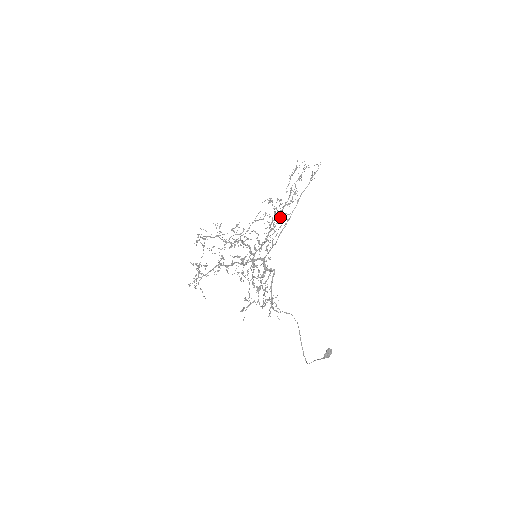
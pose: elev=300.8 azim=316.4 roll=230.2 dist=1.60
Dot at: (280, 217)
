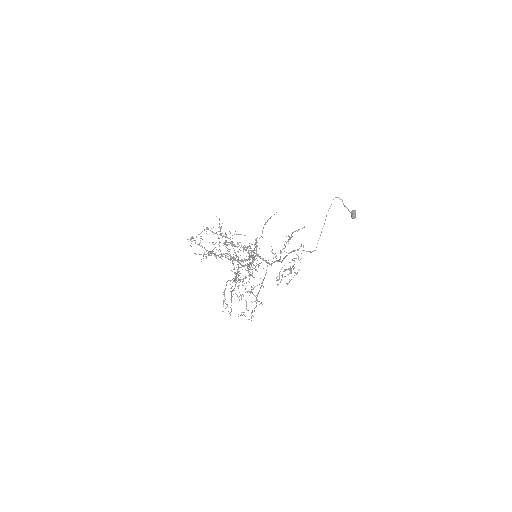
Dot at: occluded
